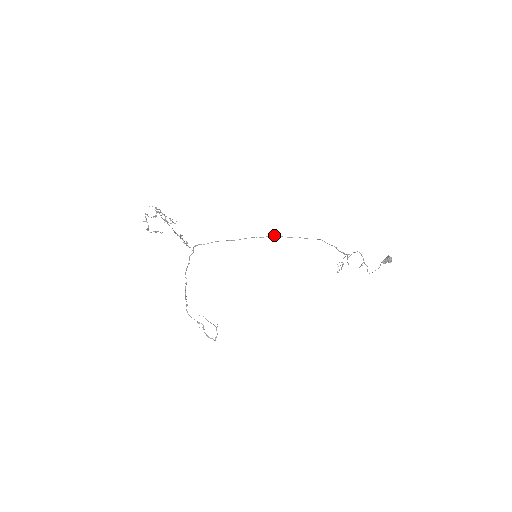
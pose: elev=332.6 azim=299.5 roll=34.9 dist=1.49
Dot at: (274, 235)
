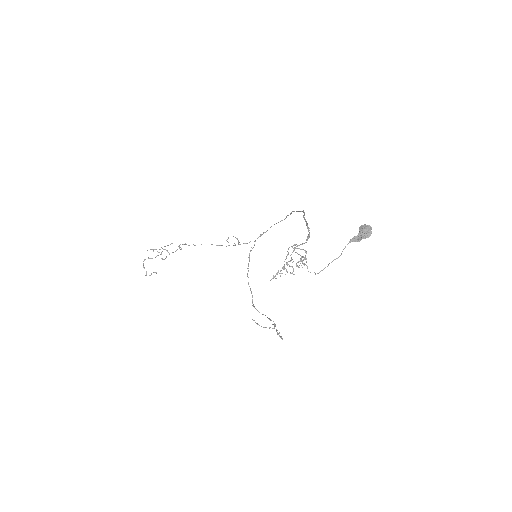
Dot at: (293, 211)
